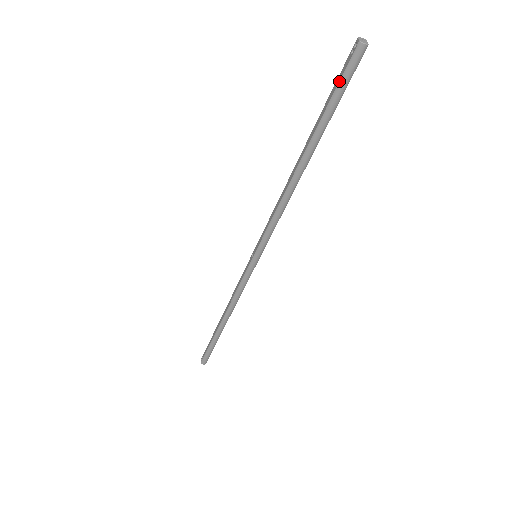
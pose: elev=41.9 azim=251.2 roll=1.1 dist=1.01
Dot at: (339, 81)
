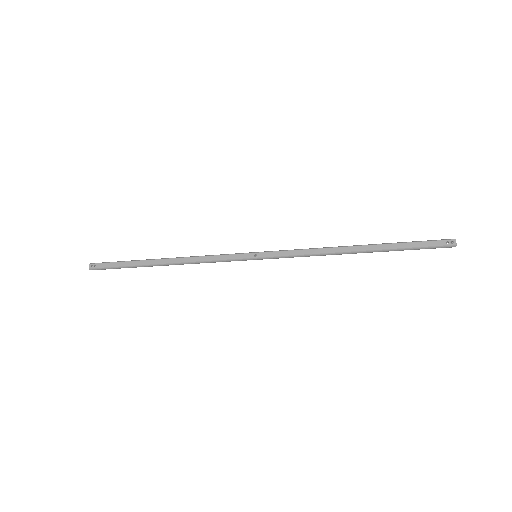
Dot at: (428, 246)
